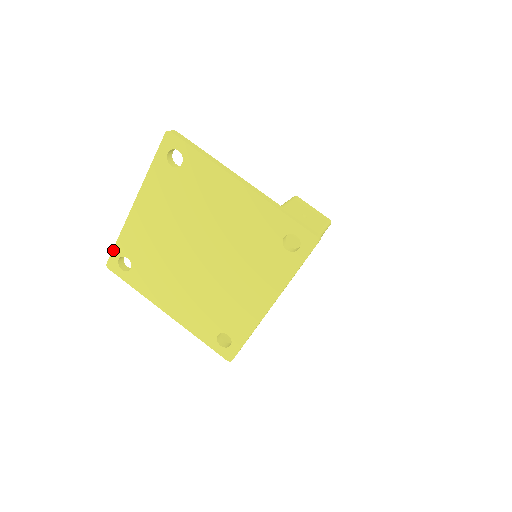
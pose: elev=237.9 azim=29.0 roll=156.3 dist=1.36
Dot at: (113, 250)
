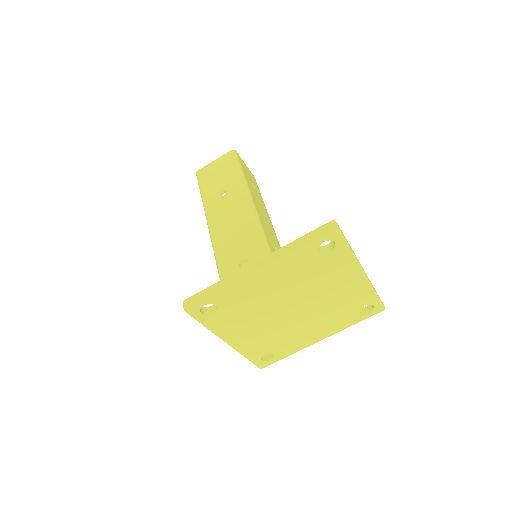
Dot at: (203, 299)
